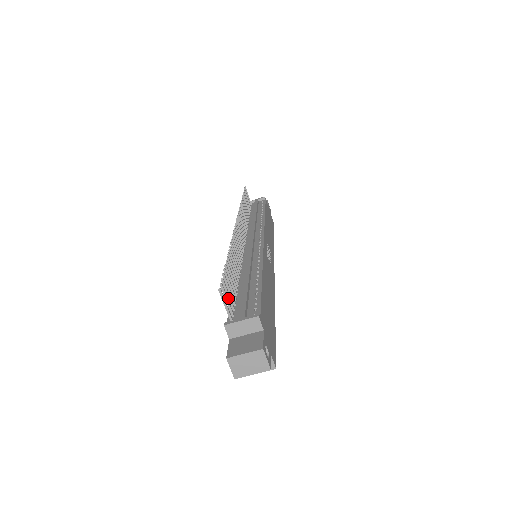
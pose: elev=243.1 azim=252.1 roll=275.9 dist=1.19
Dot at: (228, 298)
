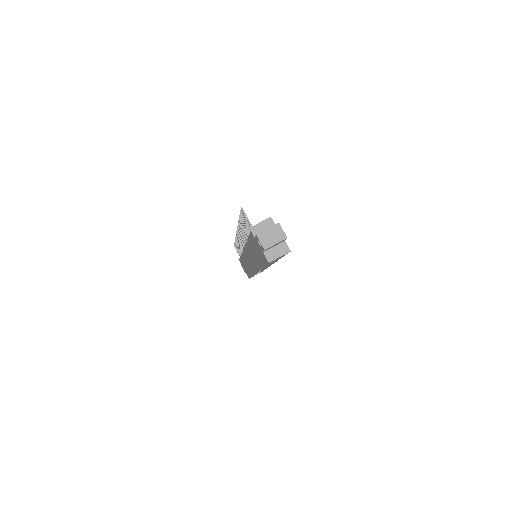
Dot at: (247, 224)
